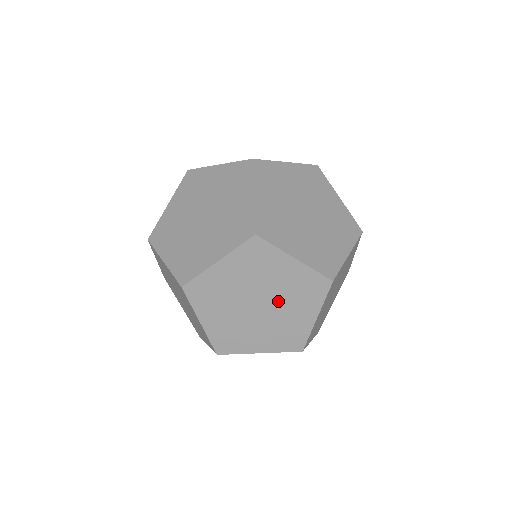
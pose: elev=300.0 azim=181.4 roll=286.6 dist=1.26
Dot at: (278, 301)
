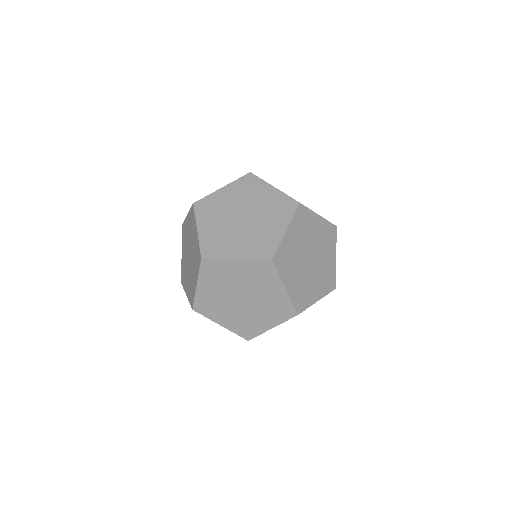
Dot at: (258, 216)
